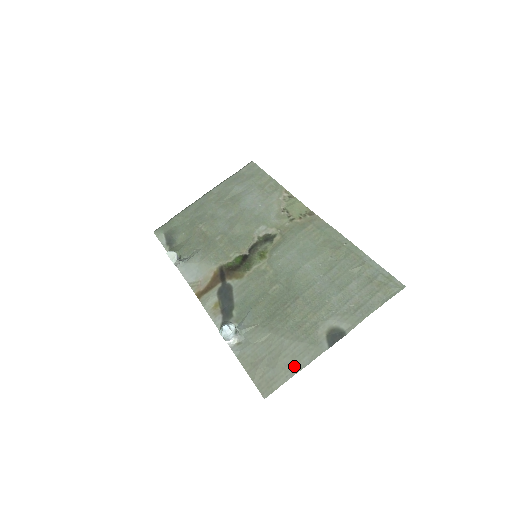
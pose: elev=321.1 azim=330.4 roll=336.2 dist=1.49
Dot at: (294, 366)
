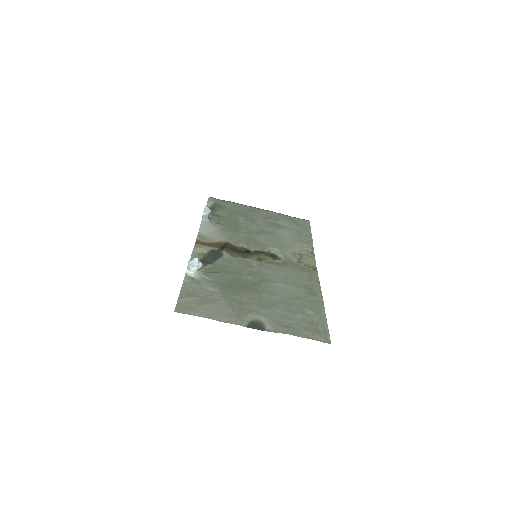
Dot at: (213, 315)
